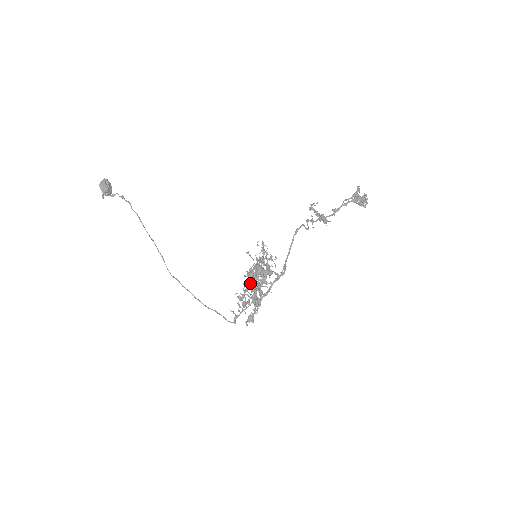
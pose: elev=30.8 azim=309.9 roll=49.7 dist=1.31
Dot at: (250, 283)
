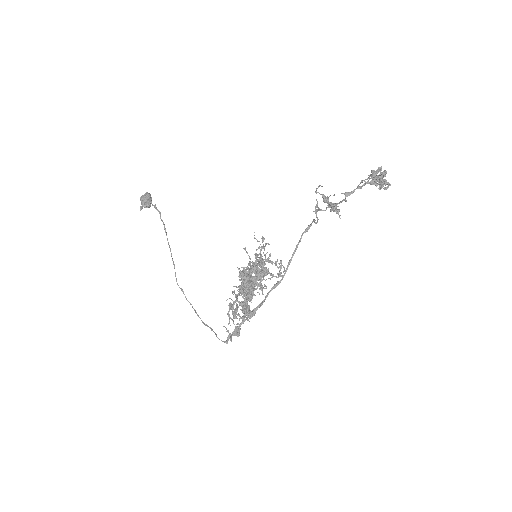
Dot at: (241, 284)
